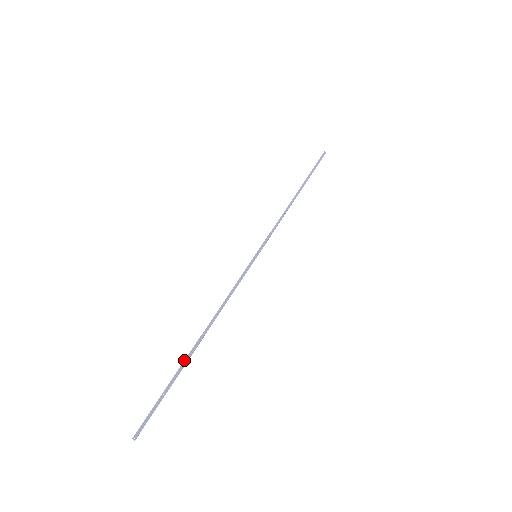
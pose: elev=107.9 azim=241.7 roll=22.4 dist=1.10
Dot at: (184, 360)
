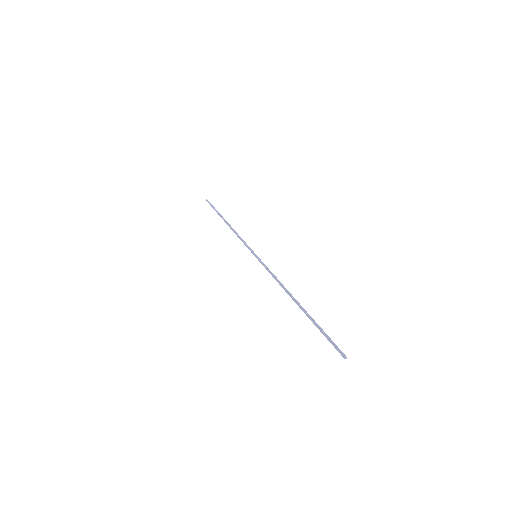
Dot at: (306, 314)
